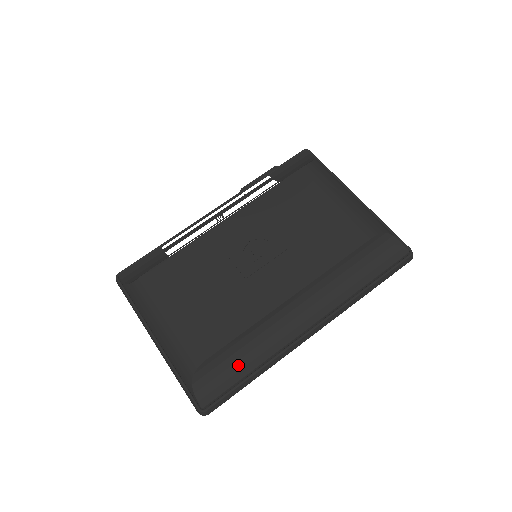
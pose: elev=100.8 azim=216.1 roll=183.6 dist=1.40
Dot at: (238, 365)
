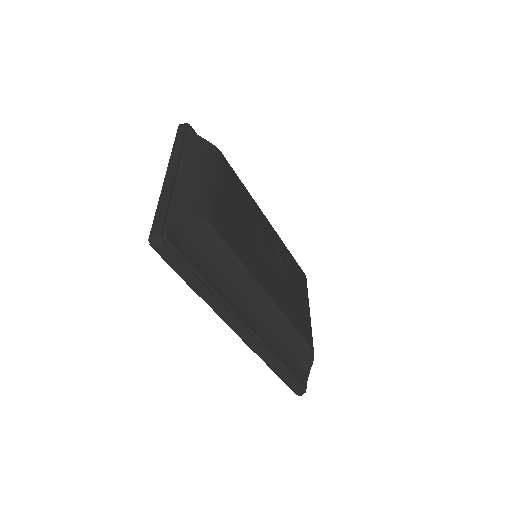
Dot at: (207, 265)
